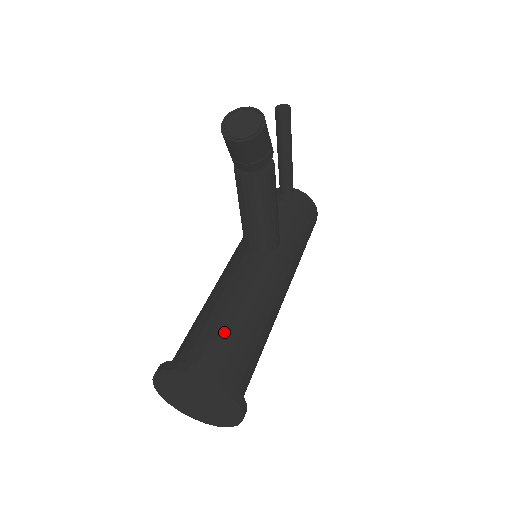
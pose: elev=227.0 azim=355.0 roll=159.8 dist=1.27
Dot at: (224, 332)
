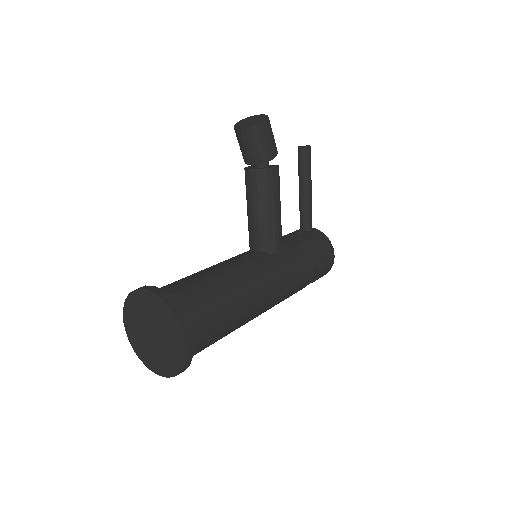
Dot at: (196, 282)
